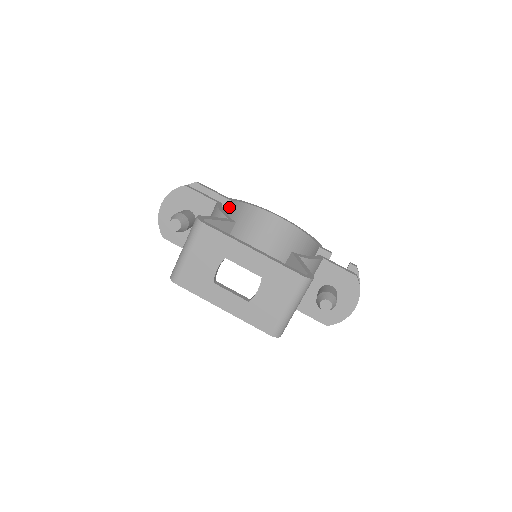
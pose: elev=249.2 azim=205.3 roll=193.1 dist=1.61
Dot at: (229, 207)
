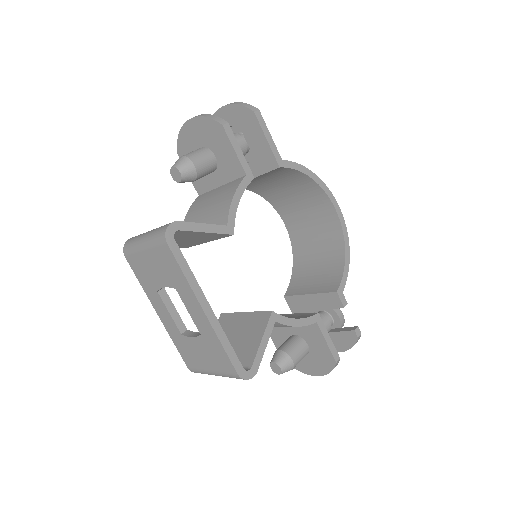
Dot at: (275, 170)
